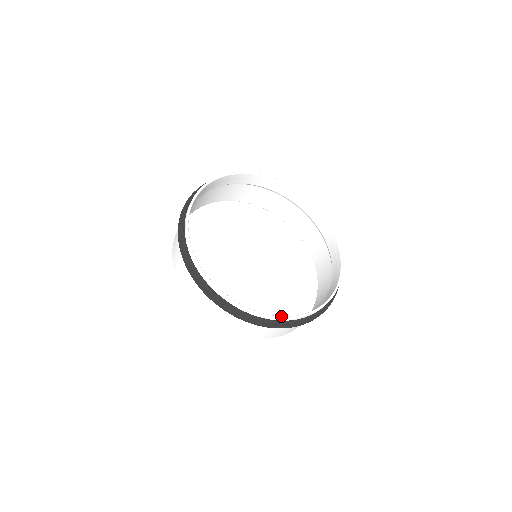
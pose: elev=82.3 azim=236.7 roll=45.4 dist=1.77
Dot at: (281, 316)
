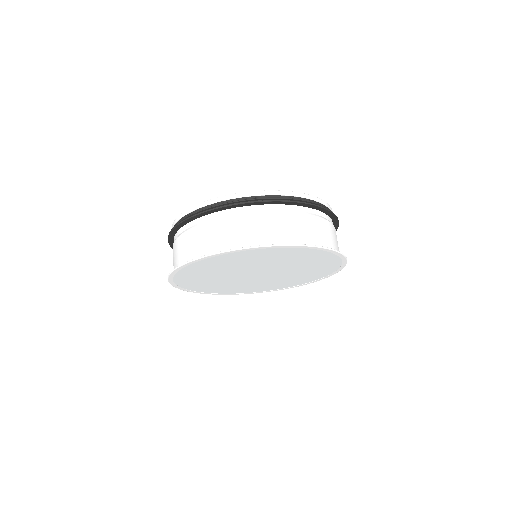
Dot at: (300, 194)
